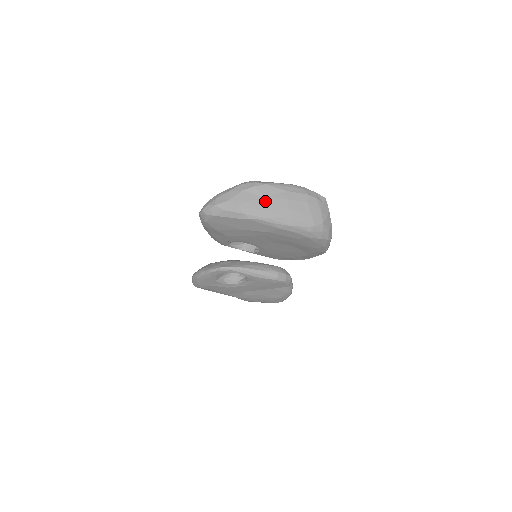
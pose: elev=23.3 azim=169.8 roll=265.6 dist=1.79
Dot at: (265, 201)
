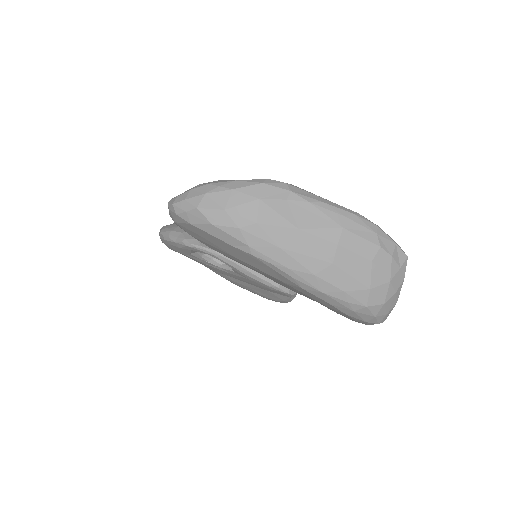
Dot at: (295, 235)
